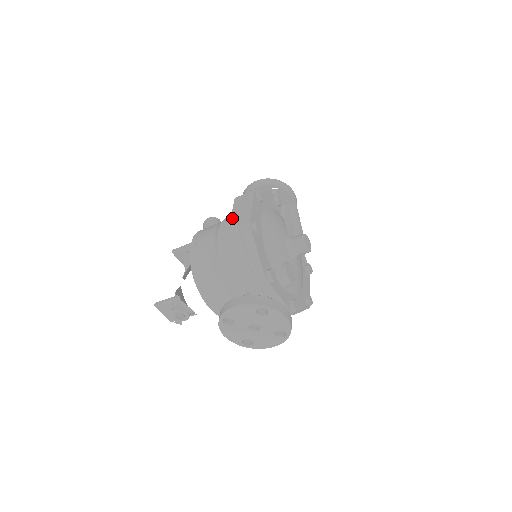
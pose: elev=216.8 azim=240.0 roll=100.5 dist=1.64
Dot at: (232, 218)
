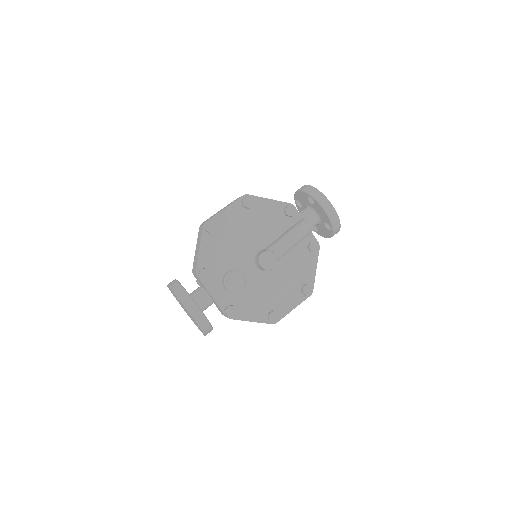
Dot at: (214, 214)
